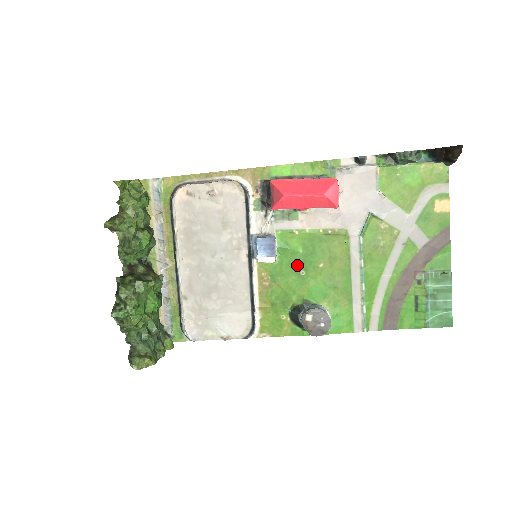
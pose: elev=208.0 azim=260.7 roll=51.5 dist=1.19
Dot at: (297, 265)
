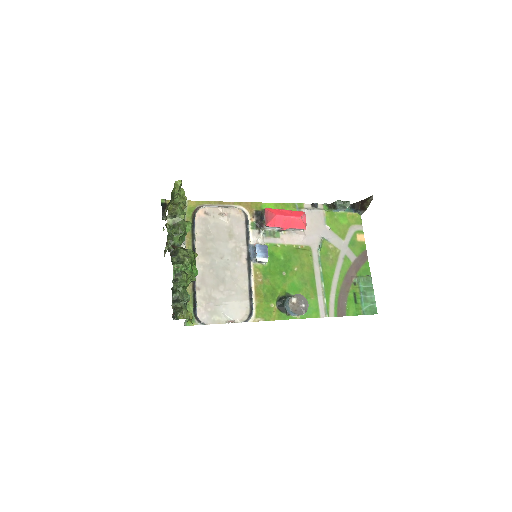
Dot at: (280, 268)
